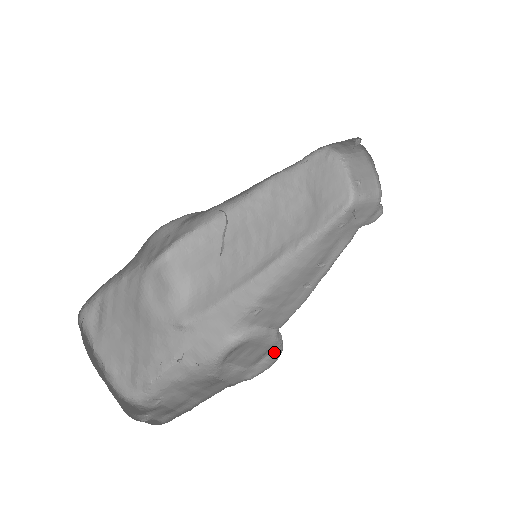
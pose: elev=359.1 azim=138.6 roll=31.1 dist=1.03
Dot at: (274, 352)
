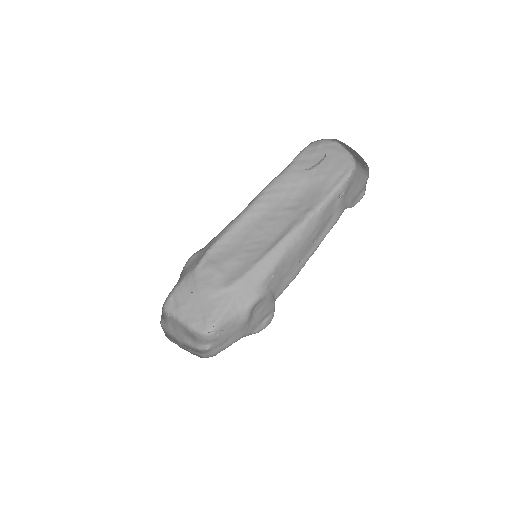
Dot at: (270, 316)
